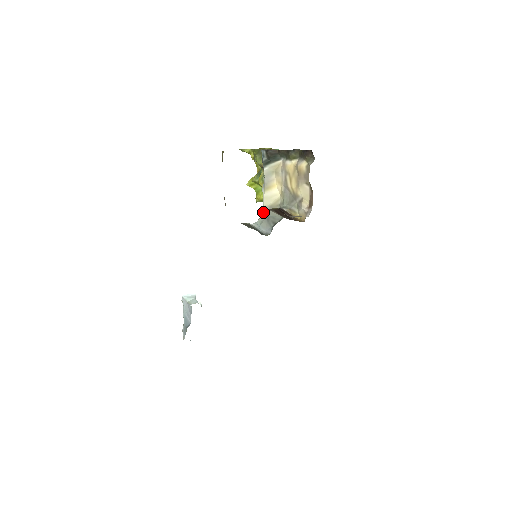
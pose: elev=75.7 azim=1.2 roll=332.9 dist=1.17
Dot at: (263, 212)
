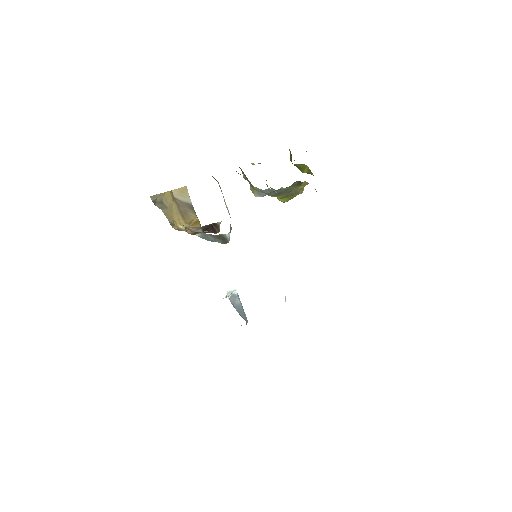
Dot at: occluded
